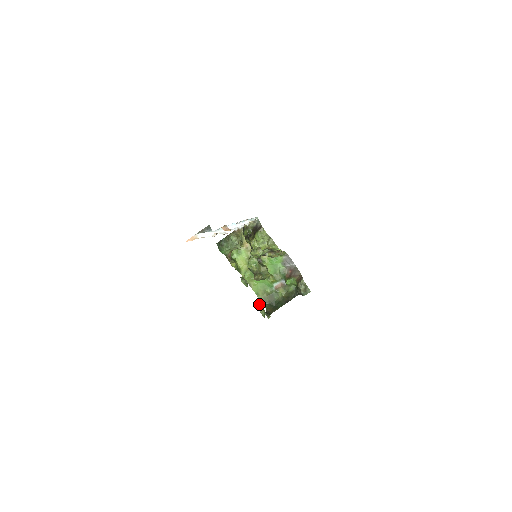
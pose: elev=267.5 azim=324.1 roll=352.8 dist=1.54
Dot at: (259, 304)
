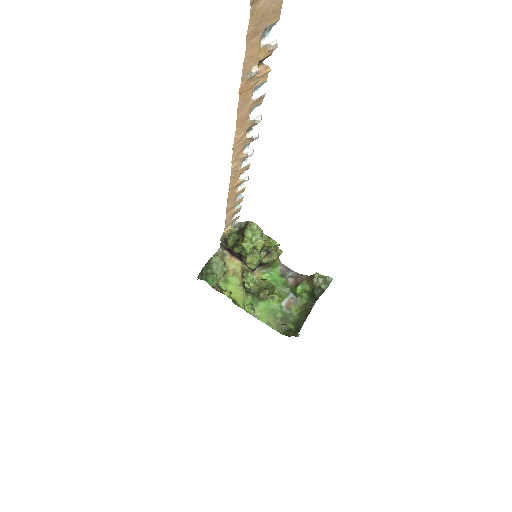
Dot at: occluded
